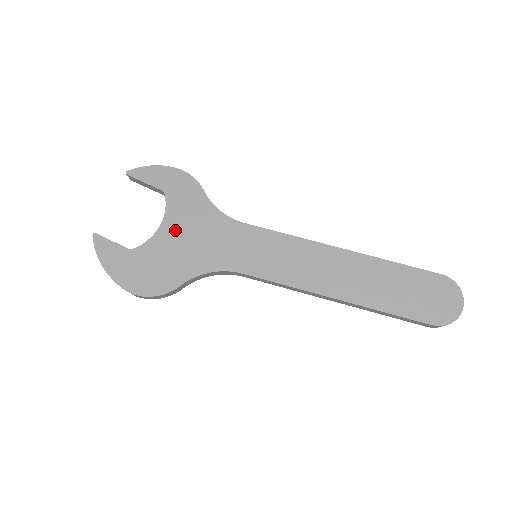
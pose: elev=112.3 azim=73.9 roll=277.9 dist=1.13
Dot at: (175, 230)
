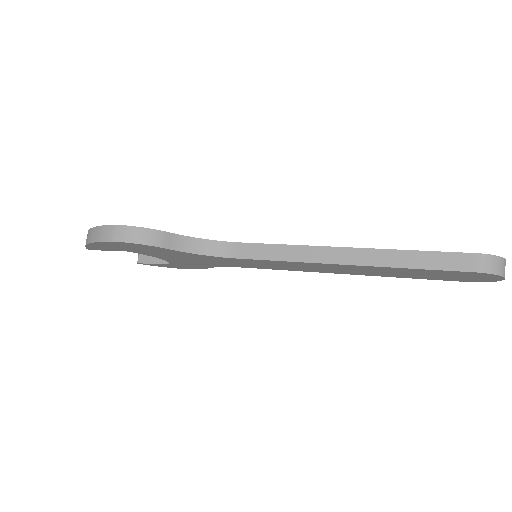
Dot at: occluded
